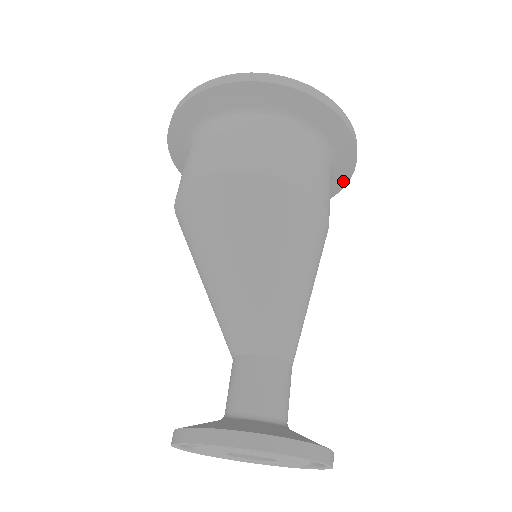
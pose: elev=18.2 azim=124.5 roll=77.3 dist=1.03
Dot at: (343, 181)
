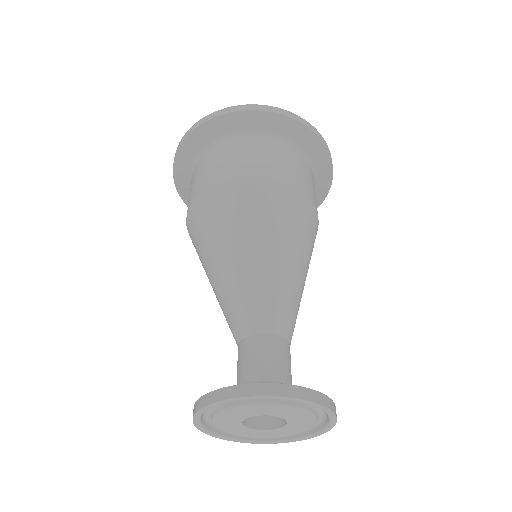
Dot at: occluded
